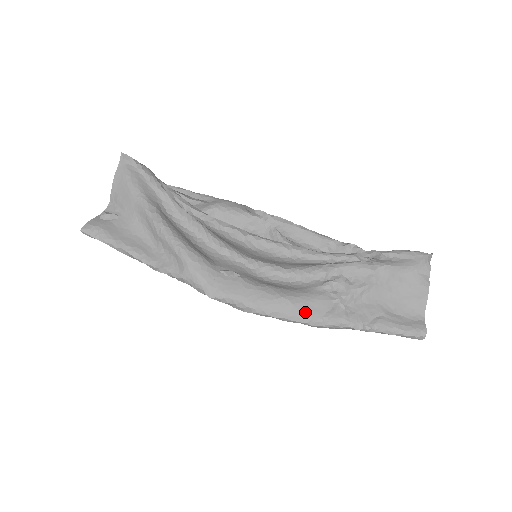
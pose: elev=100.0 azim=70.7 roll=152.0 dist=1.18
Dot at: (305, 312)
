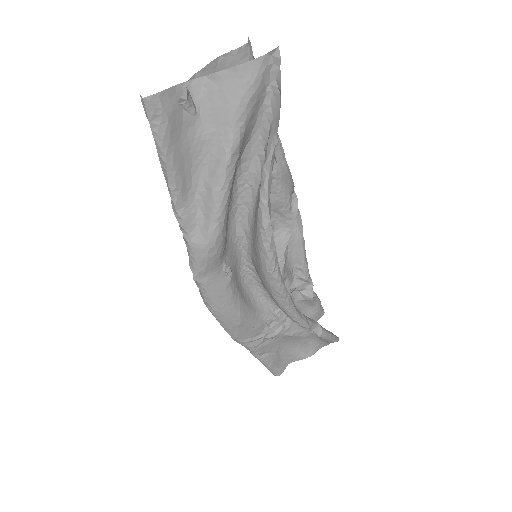
Dot at: (240, 332)
